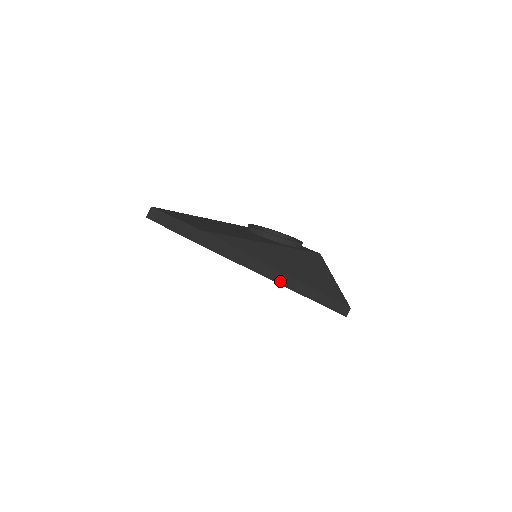
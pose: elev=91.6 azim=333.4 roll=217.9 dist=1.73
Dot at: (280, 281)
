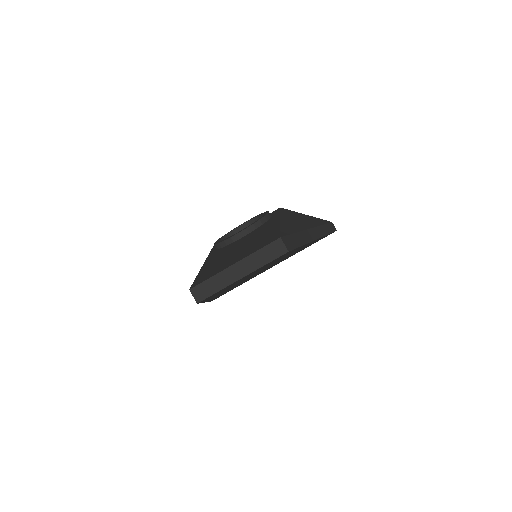
Dot at: (316, 236)
